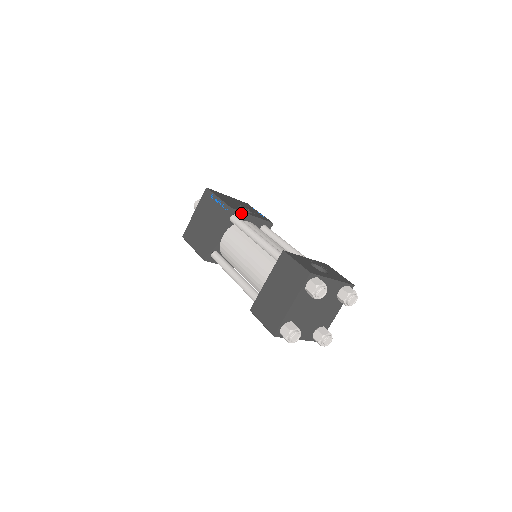
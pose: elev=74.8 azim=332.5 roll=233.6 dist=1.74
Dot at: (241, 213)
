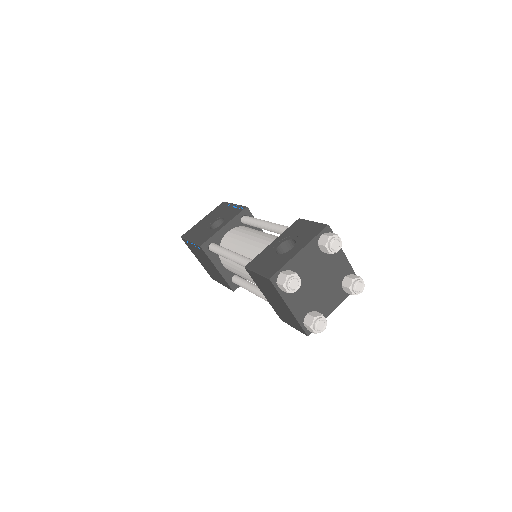
Dot at: (213, 237)
